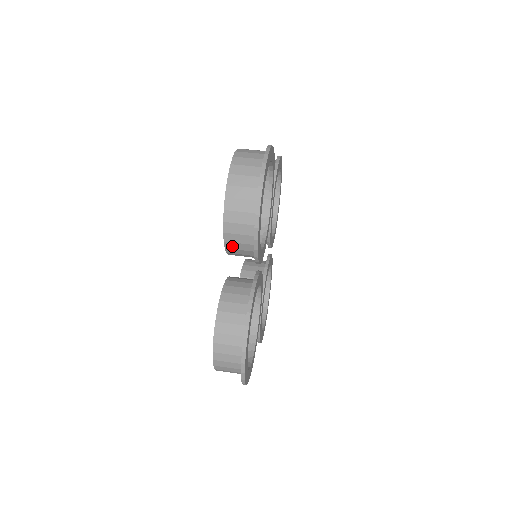
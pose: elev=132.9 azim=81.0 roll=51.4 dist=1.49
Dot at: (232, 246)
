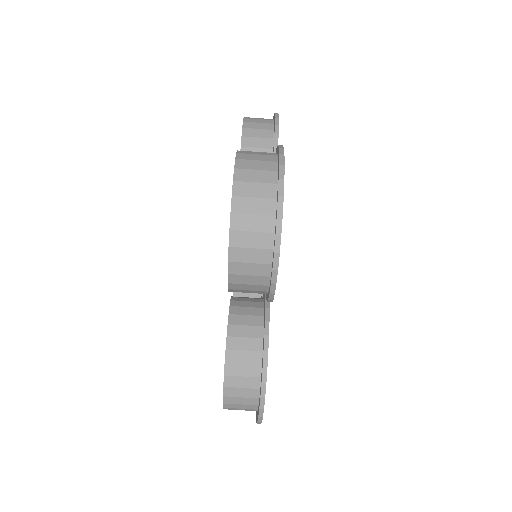
Dot at: (238, 291)
